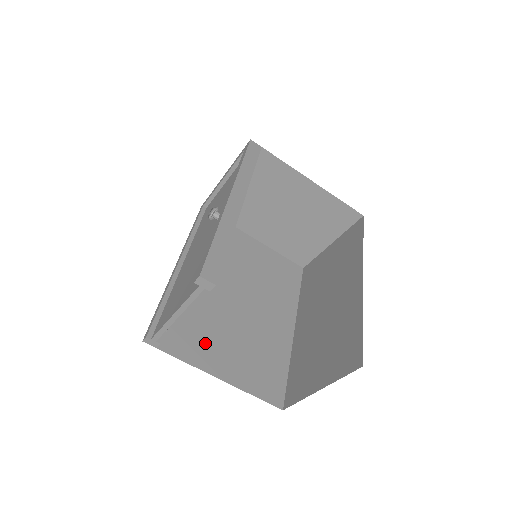
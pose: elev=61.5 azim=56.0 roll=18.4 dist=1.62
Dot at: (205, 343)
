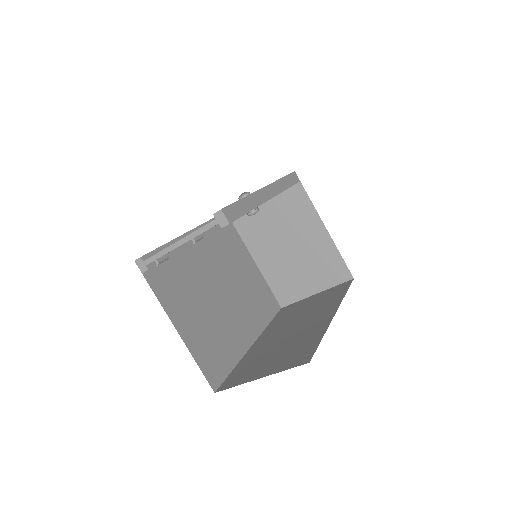
Dot at: (180, 298)
